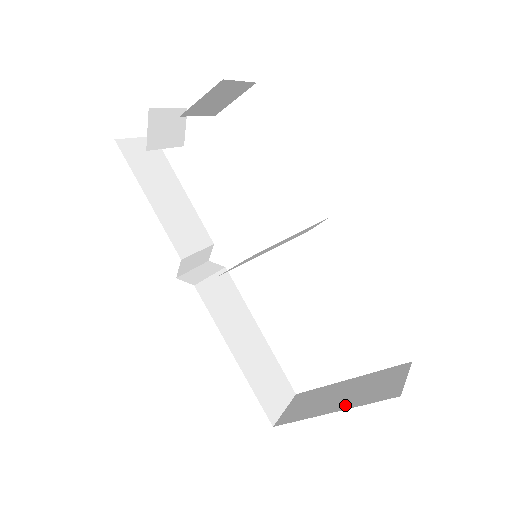
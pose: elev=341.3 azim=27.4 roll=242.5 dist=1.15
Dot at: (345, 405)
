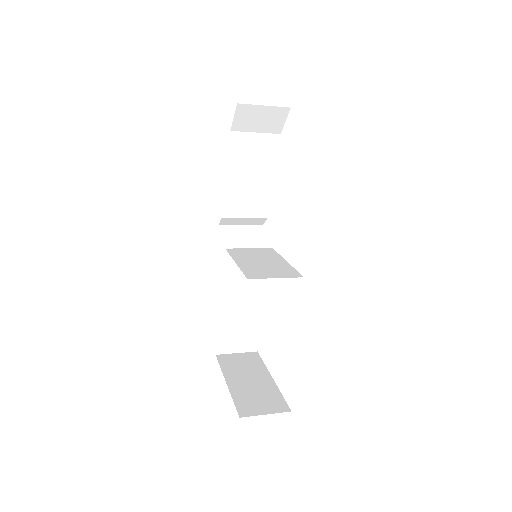
Dot at: (234, 387)
